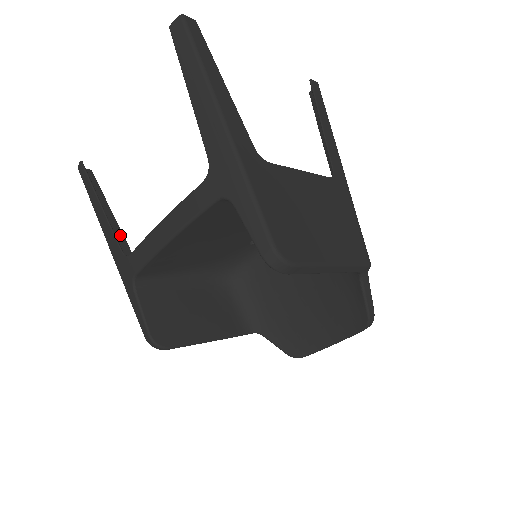
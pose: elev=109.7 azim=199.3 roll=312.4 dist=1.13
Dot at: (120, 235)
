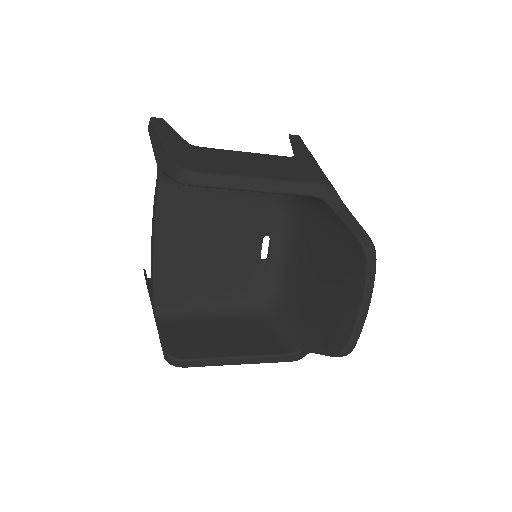
Dot at: occluded
